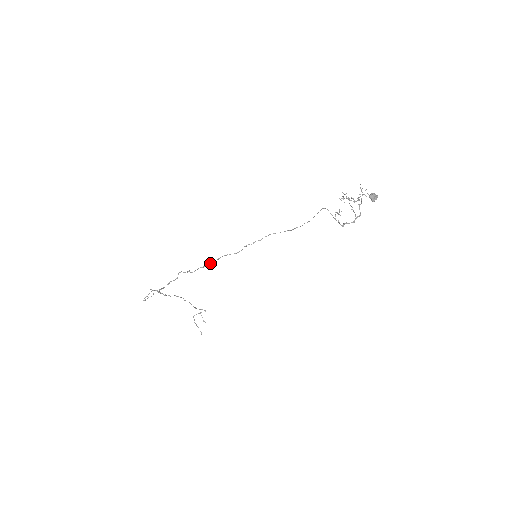
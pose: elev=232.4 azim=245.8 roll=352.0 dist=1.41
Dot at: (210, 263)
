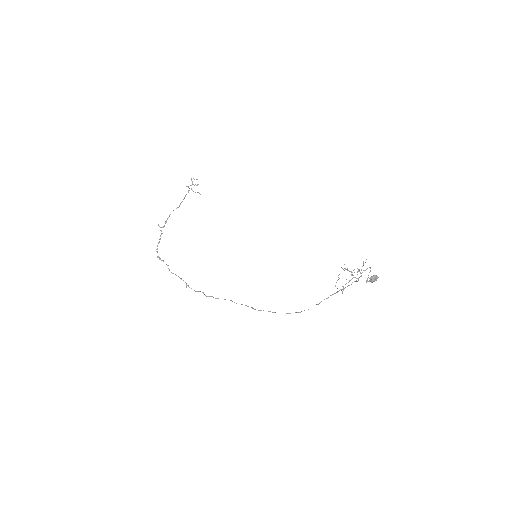
Dot at: occluded
